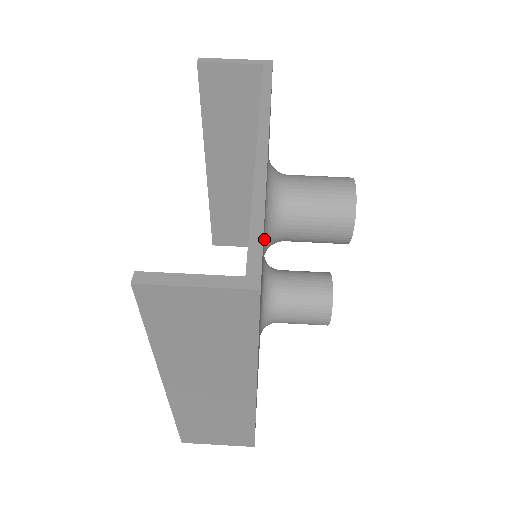
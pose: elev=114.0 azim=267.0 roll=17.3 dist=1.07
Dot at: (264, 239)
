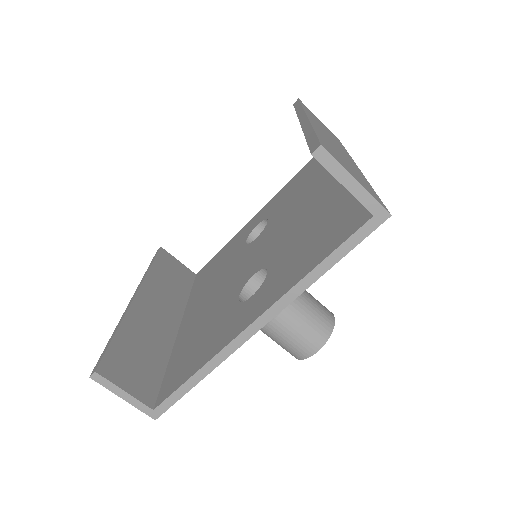
Dot at: occluded
